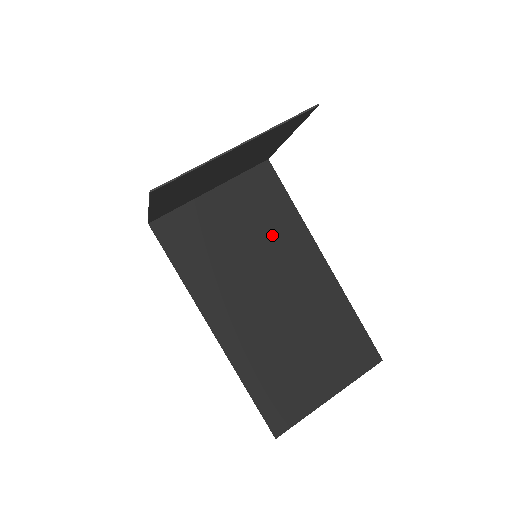
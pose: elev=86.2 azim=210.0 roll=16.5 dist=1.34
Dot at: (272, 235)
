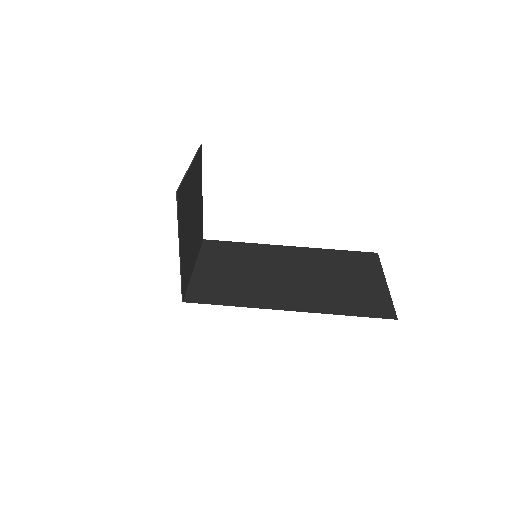
Dot at: (250, 258)
